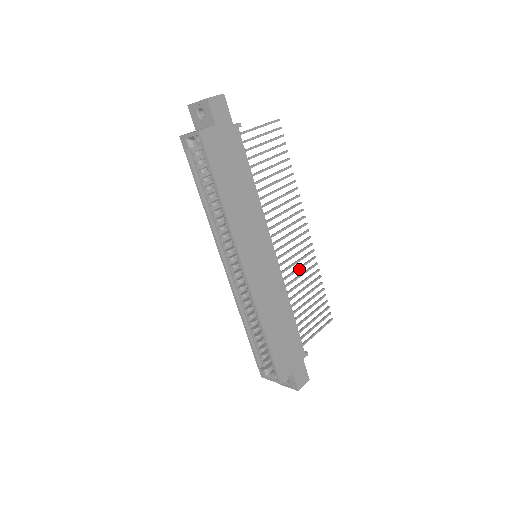
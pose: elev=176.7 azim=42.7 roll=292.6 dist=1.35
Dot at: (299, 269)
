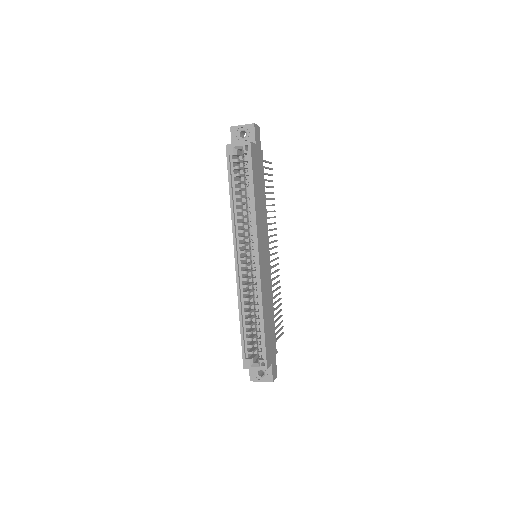
Dot at: (274, 279)
